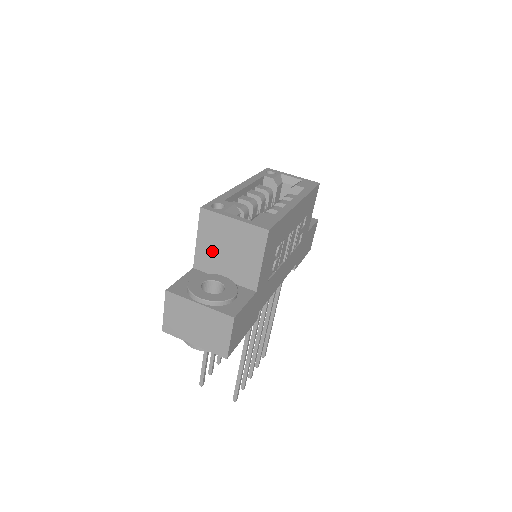
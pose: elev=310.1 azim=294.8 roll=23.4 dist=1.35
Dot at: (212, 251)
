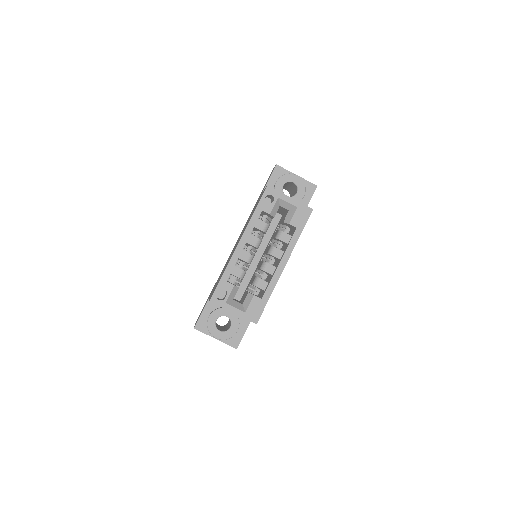
Dot at: occluded
